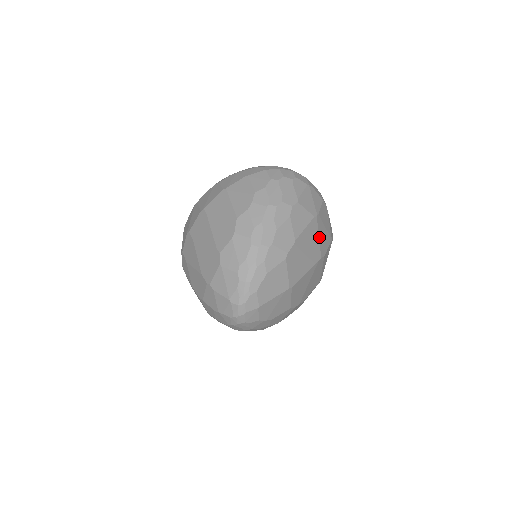
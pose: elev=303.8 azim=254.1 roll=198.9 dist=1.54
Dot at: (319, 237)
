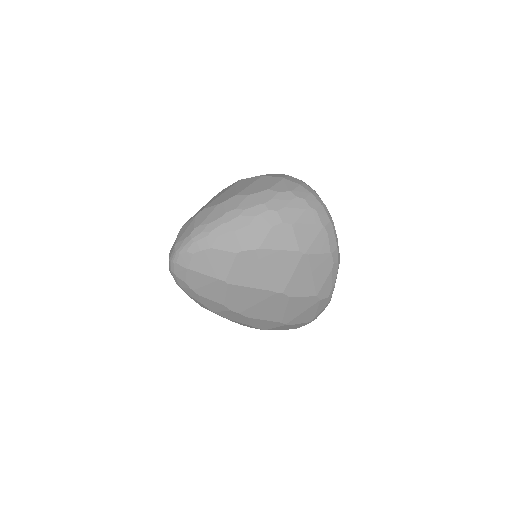
Dot at: (294, 274)
